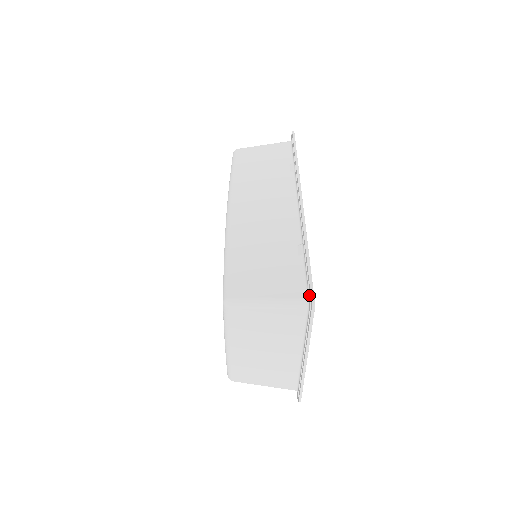
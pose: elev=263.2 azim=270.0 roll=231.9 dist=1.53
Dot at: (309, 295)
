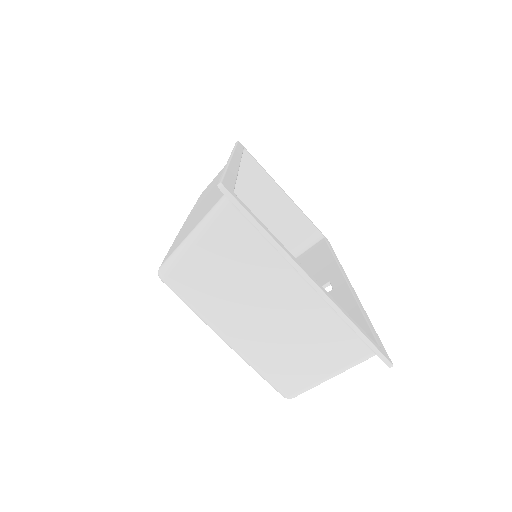
Dot at: occluded
